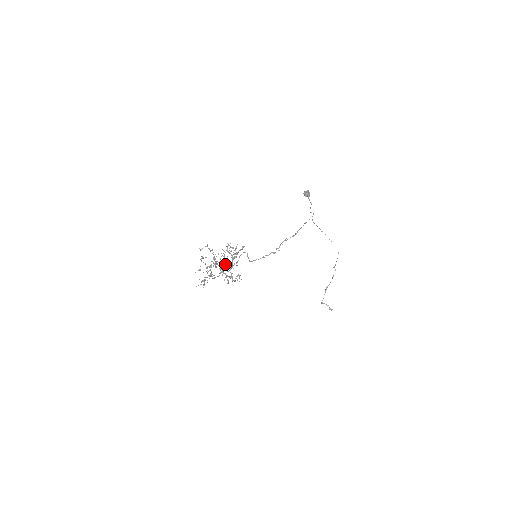
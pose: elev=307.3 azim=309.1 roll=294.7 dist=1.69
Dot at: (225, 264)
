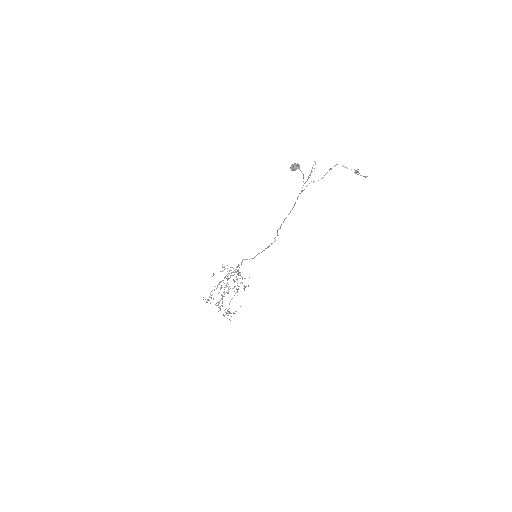
Dot at: occluded
